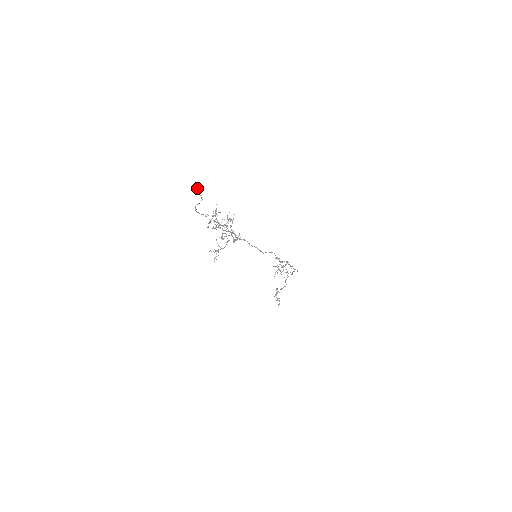
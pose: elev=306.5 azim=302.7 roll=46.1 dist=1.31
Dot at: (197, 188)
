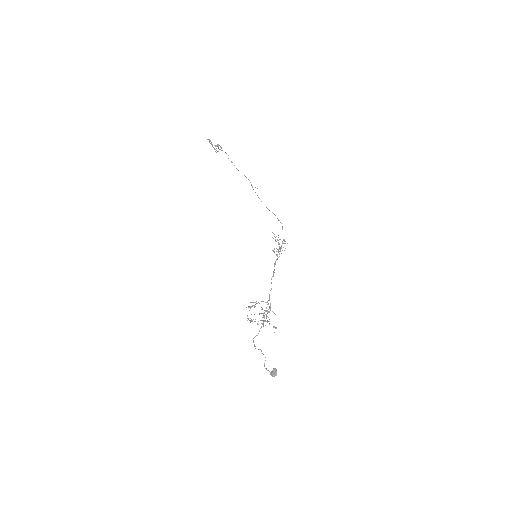
Dot at: occluded
